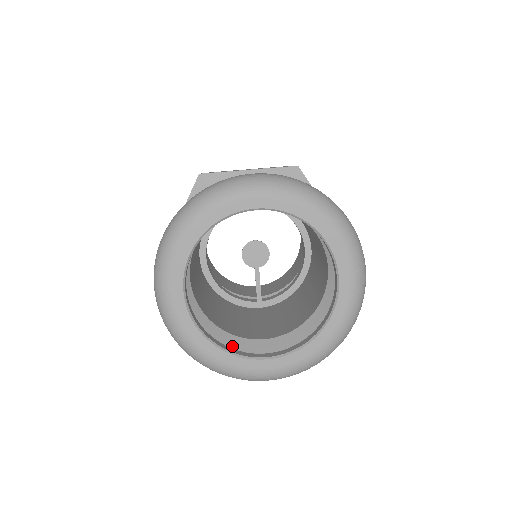
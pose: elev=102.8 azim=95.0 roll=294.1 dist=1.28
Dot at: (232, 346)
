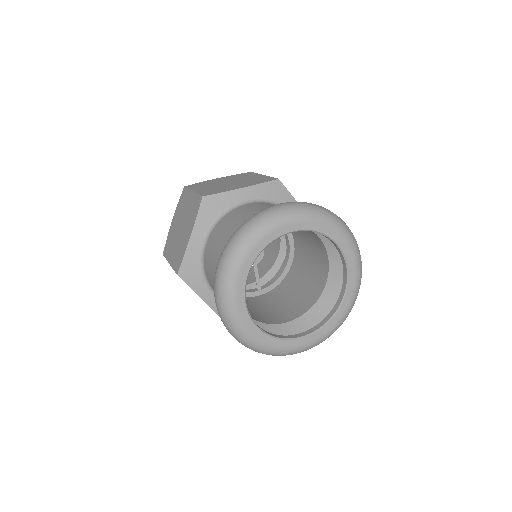
Dot at: (270, 332)
